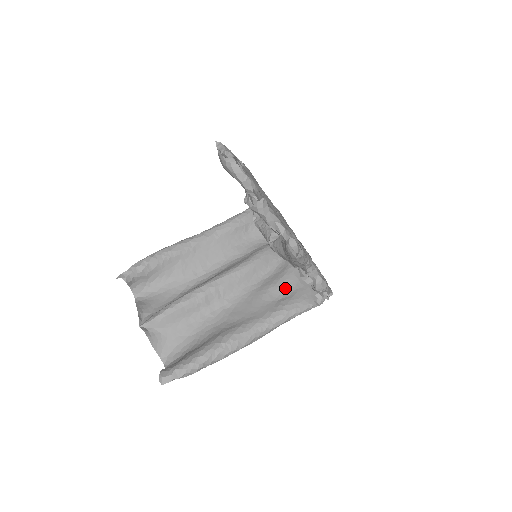
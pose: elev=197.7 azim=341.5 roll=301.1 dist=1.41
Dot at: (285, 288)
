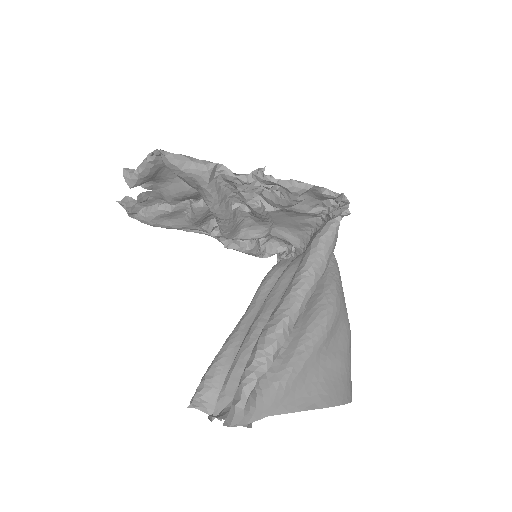
Dot at: occluded
